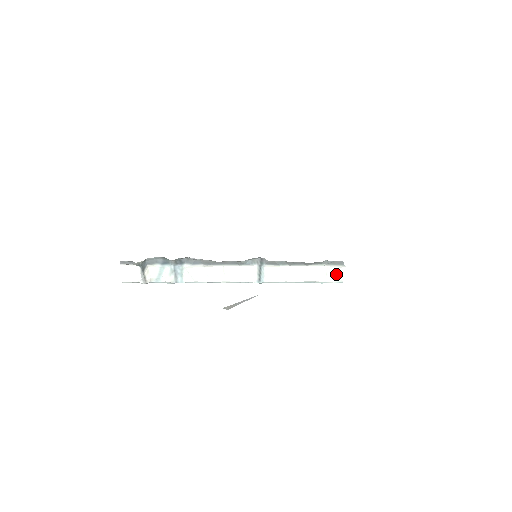
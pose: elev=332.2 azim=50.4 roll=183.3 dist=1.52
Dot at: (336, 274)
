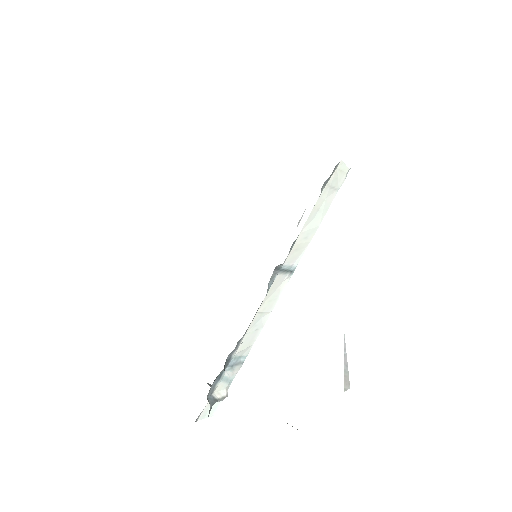
Dot at: (339, 175)
